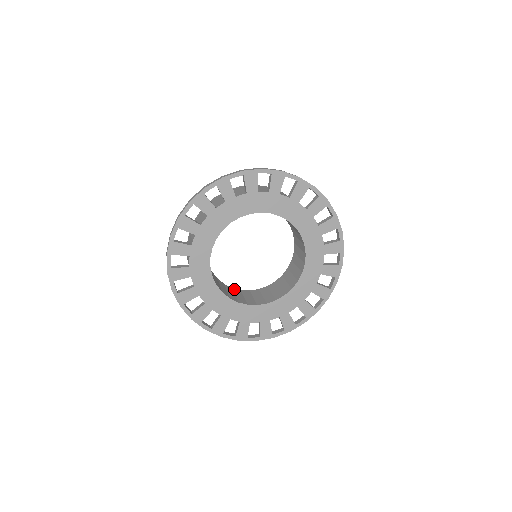
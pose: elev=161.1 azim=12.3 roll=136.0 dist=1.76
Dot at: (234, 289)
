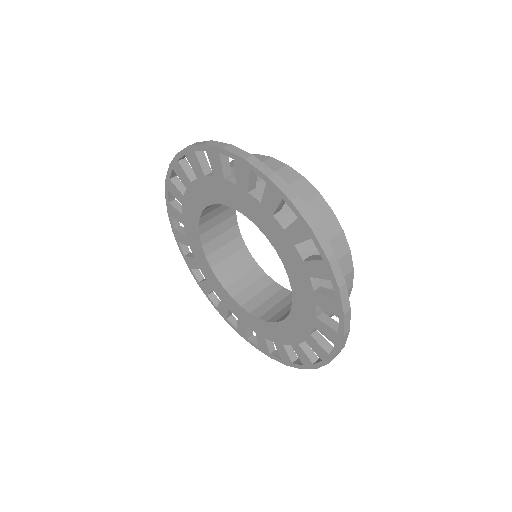
Dot at: (265, 276)
